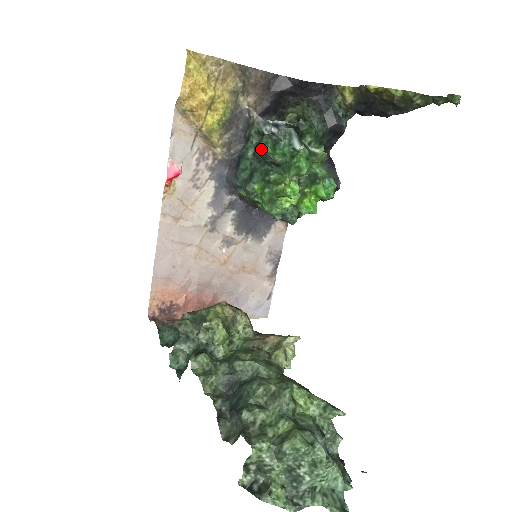
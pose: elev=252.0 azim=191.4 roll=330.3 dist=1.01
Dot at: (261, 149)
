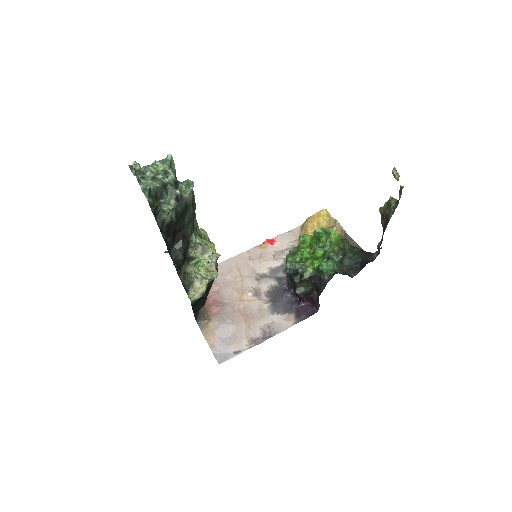
Dot at: occluded
